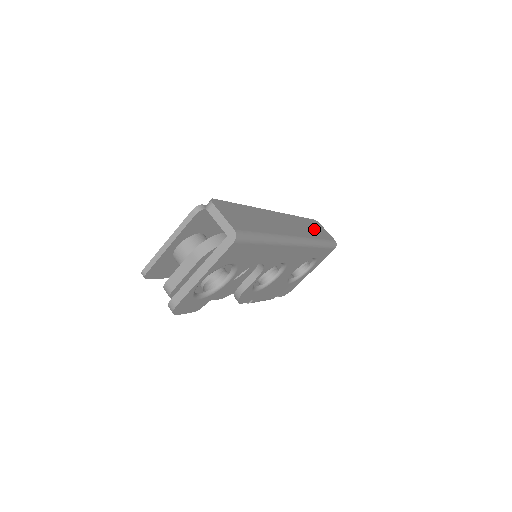
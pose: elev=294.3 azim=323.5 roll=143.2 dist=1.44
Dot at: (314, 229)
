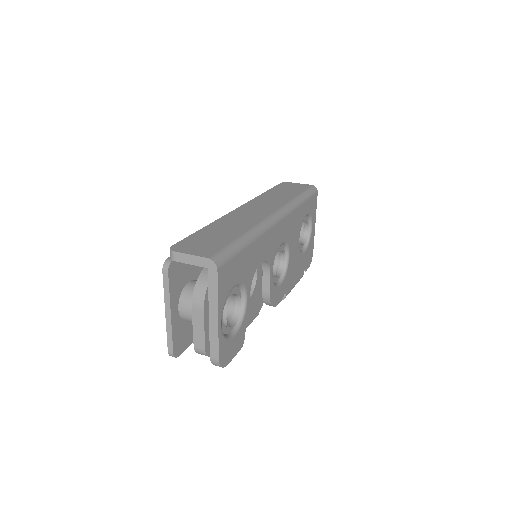
Dot at: (286, 192)
